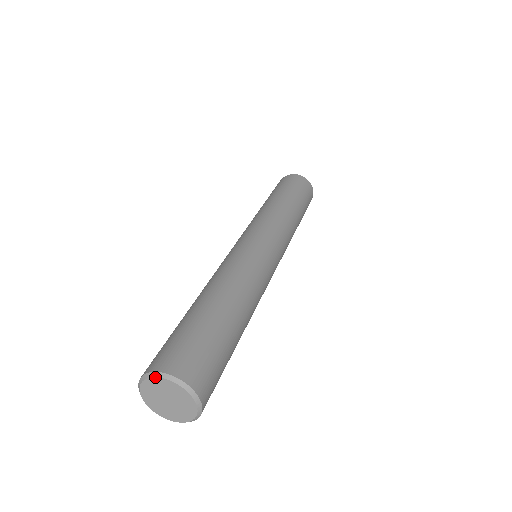
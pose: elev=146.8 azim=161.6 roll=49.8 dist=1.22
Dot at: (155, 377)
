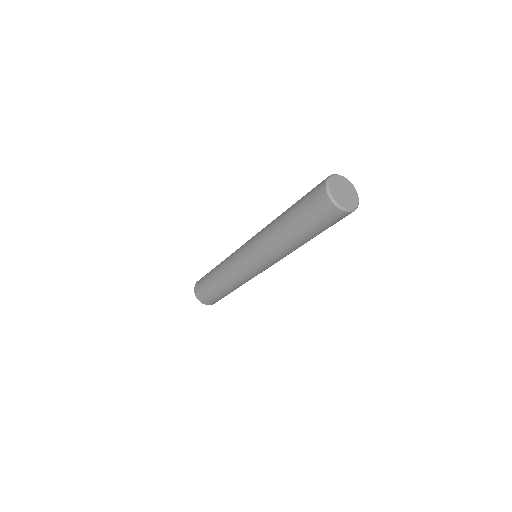
Dot at: (333, 175)
